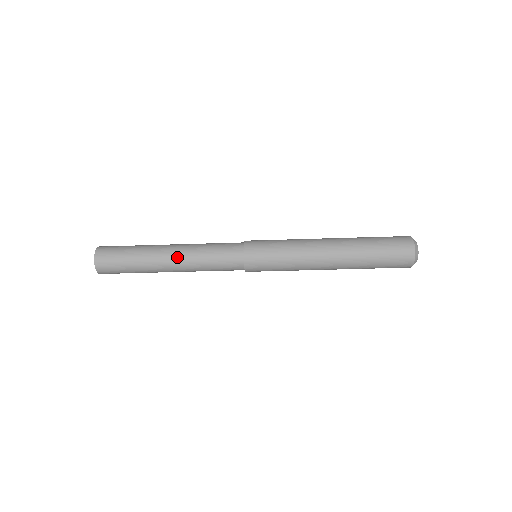
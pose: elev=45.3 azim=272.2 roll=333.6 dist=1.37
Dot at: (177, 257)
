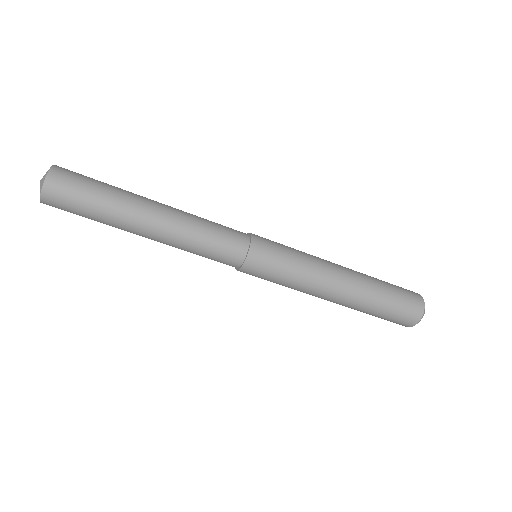
Dot at: (162, 227)
